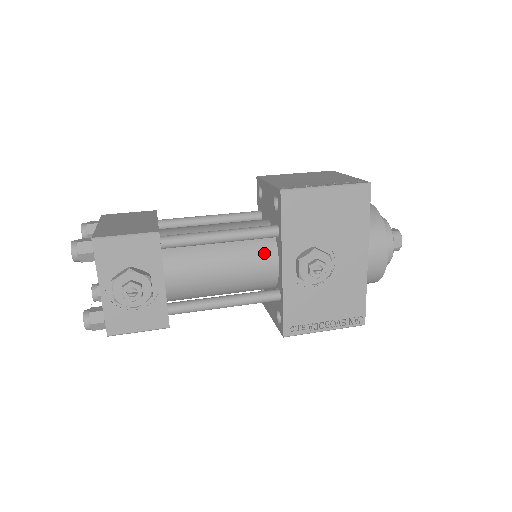
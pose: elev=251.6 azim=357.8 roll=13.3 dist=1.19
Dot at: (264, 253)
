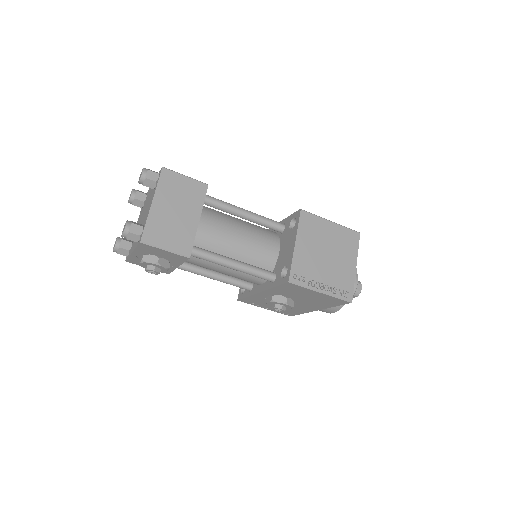
Dot at: (256, 278)
